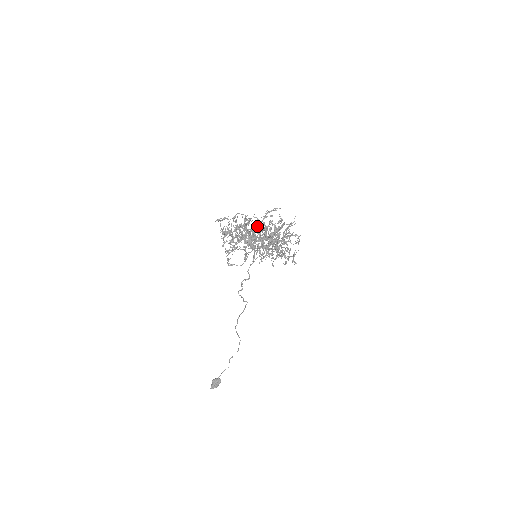
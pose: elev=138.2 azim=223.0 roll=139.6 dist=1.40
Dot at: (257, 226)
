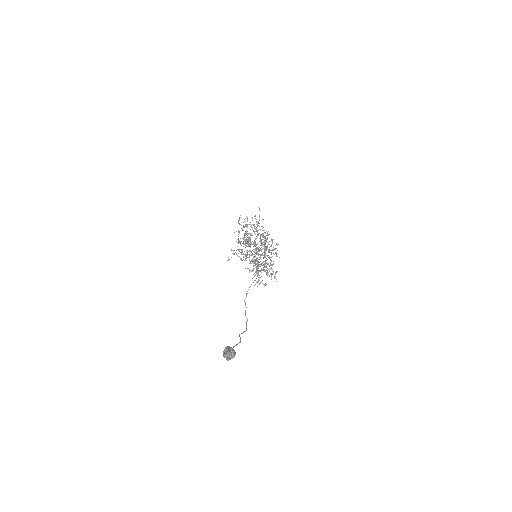
Dot at: occluded
